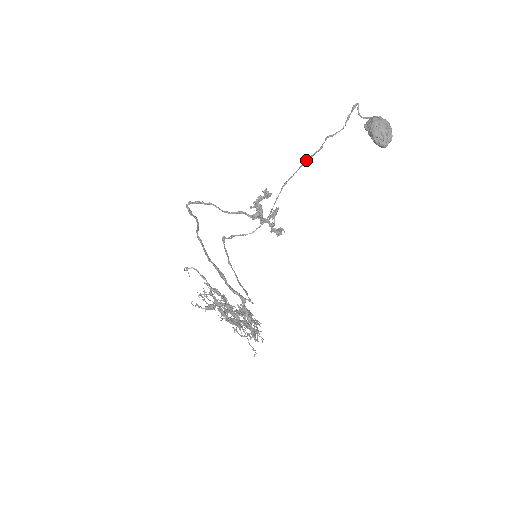
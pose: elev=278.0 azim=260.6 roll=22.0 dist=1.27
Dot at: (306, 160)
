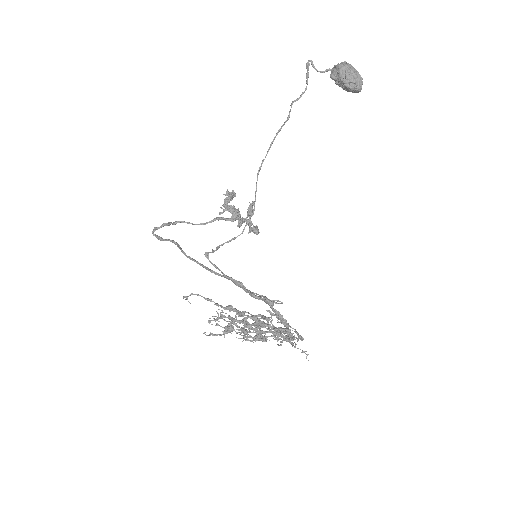
Dot at: (275, 136)
